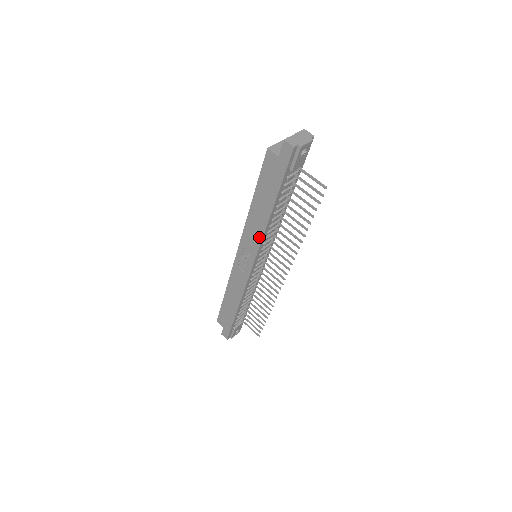
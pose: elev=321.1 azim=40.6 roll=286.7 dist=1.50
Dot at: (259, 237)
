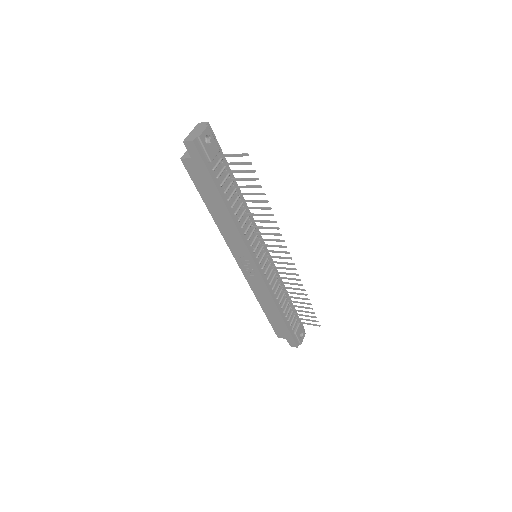
Dot at: (238, 237)
